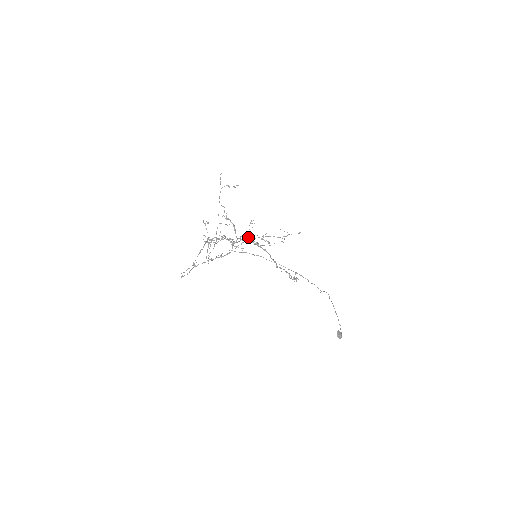
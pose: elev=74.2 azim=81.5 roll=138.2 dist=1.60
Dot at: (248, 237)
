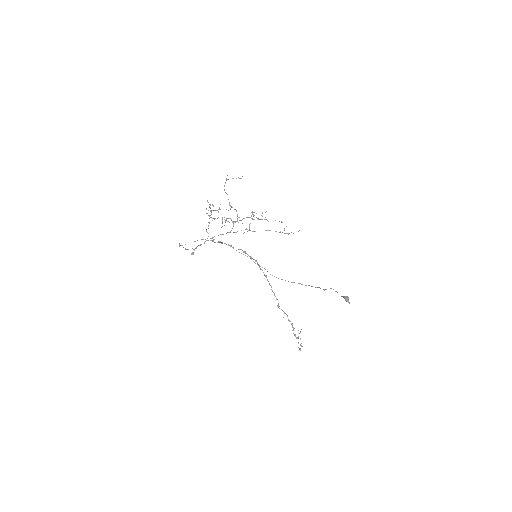
Dot at: (249, 217)
